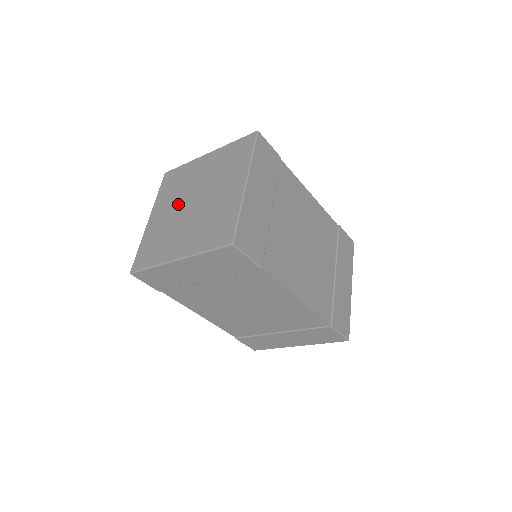
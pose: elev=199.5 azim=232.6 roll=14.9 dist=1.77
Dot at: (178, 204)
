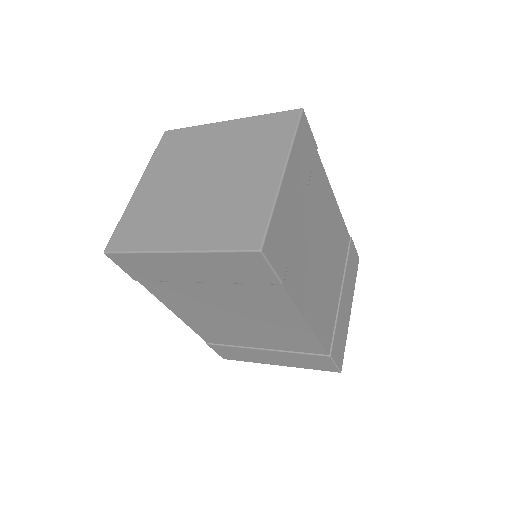
Dot at: (182, 176)
